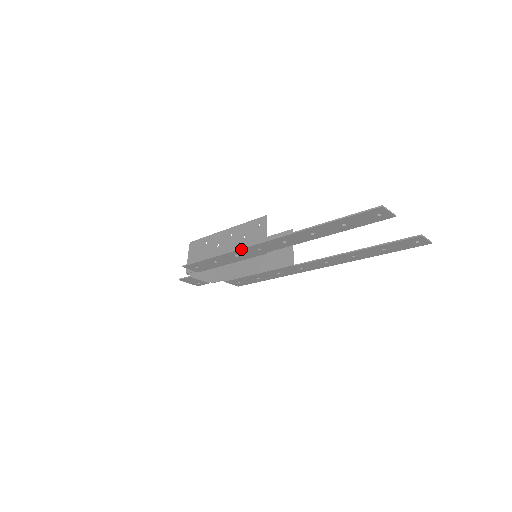
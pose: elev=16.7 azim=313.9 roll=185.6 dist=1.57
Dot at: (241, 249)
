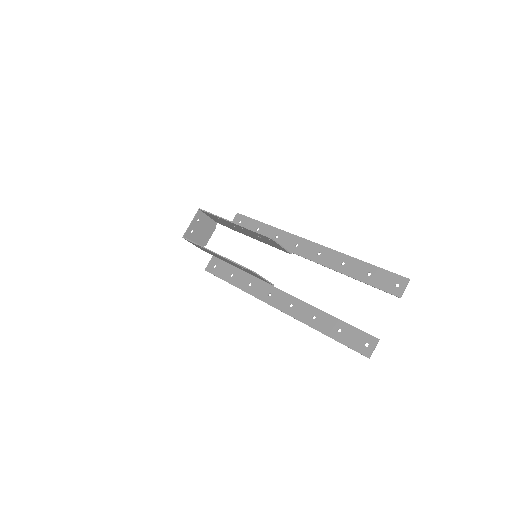
Dot at: occluded
